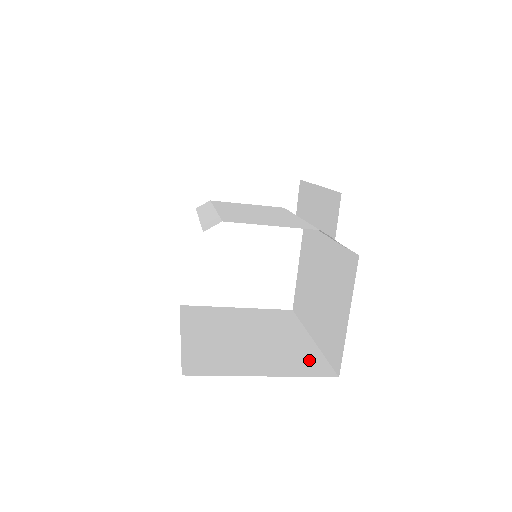
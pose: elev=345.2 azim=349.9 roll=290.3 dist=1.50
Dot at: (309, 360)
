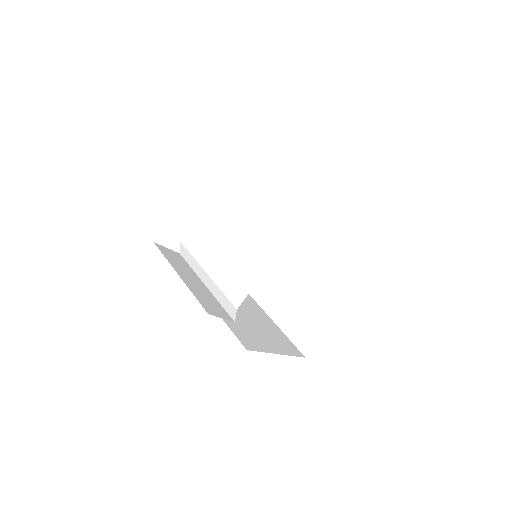
Dot at: (349, 265)
